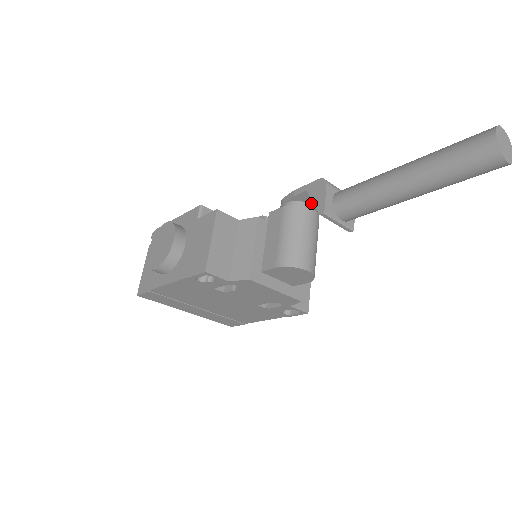
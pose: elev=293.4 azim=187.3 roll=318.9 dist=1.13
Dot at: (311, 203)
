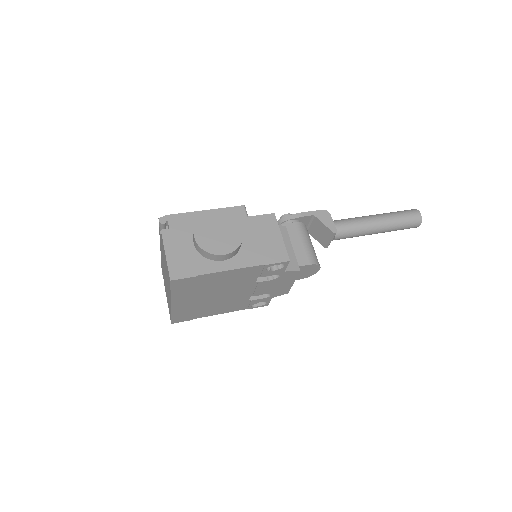
Dot at: occluded
